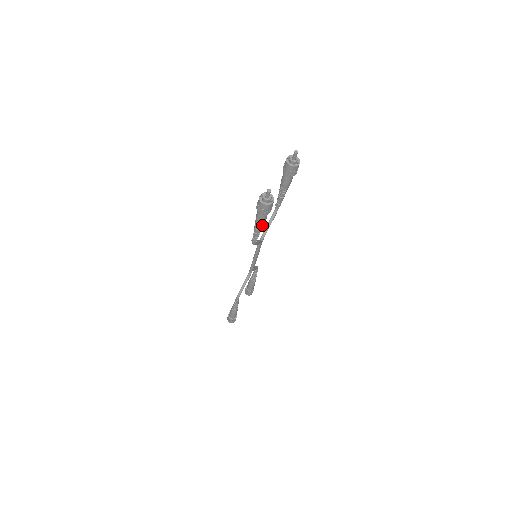
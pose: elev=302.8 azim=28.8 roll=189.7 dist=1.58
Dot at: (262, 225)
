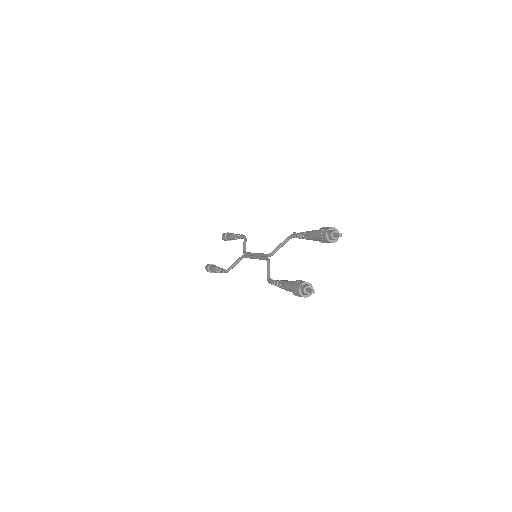
Dot at: occluded
